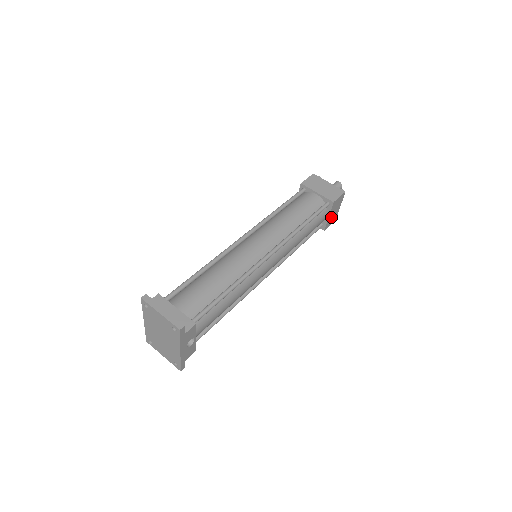
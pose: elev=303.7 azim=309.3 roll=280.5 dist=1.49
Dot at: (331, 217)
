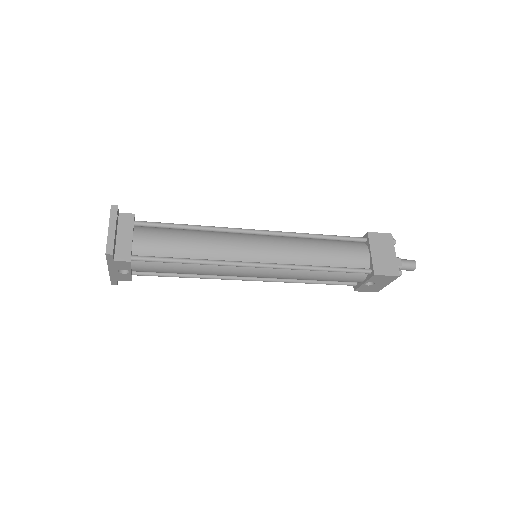
Dot at: (369, 285)
